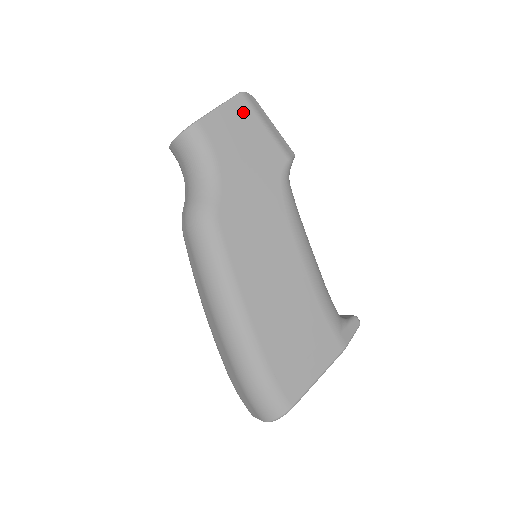
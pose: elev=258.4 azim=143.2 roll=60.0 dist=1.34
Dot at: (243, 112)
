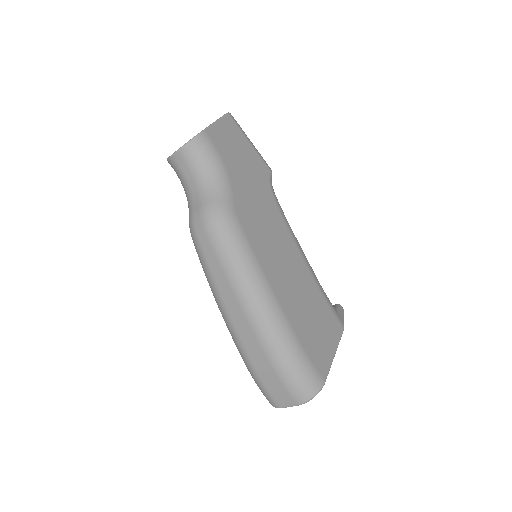
Dot at: (233, 129)
